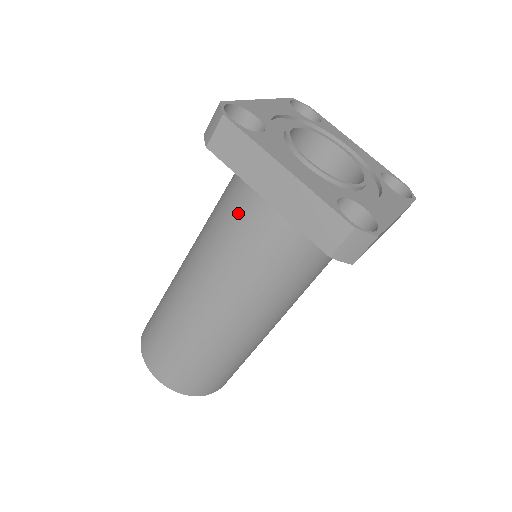
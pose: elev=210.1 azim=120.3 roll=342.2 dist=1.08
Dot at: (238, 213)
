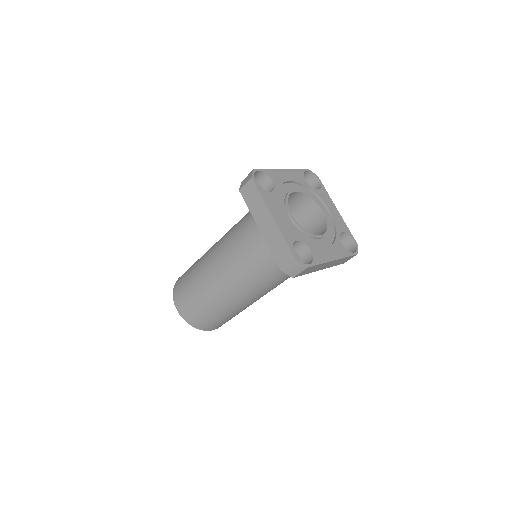
Dot at: (247, 229)
